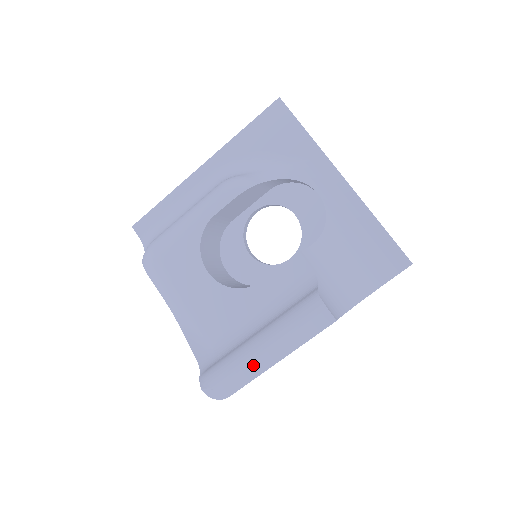
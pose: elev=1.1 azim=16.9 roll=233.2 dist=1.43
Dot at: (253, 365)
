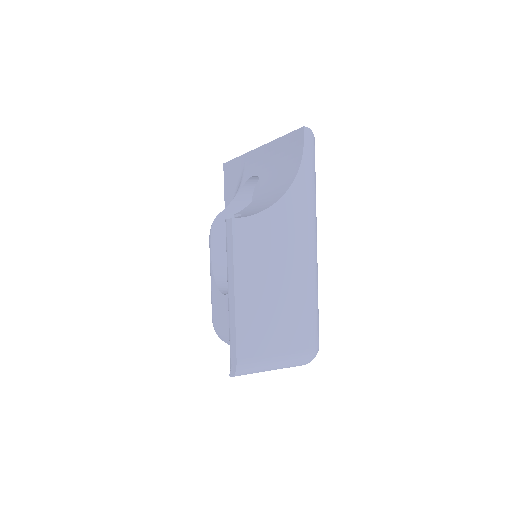
Dot at: (231, 316)
